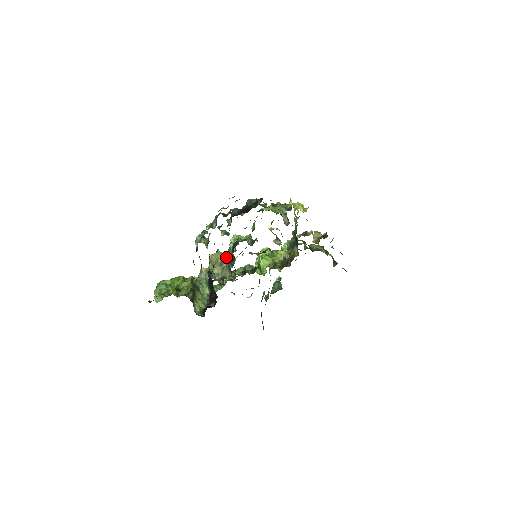
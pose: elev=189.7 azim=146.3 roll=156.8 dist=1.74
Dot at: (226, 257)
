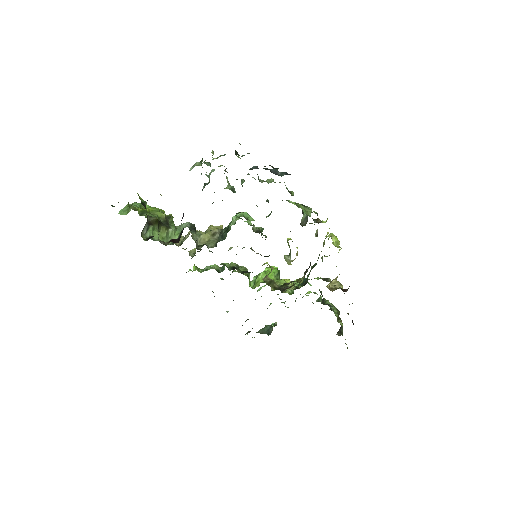
Dot at: occluded
